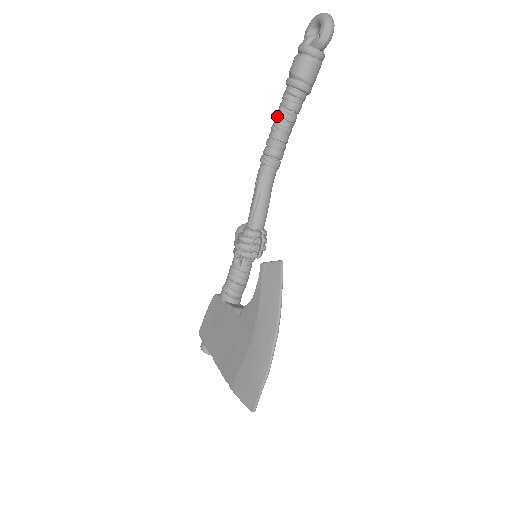
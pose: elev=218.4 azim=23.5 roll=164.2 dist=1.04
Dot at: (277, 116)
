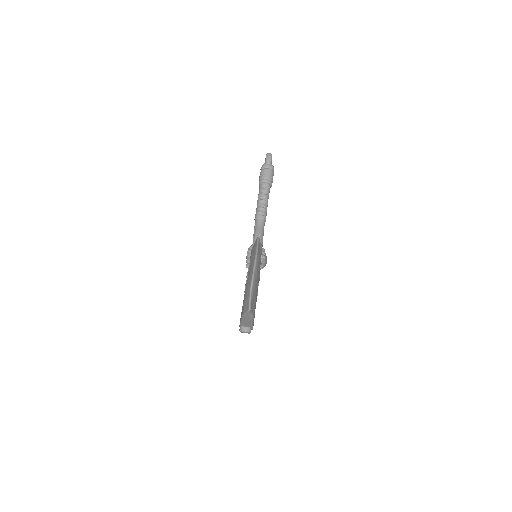
Dot at: (258, 198)
